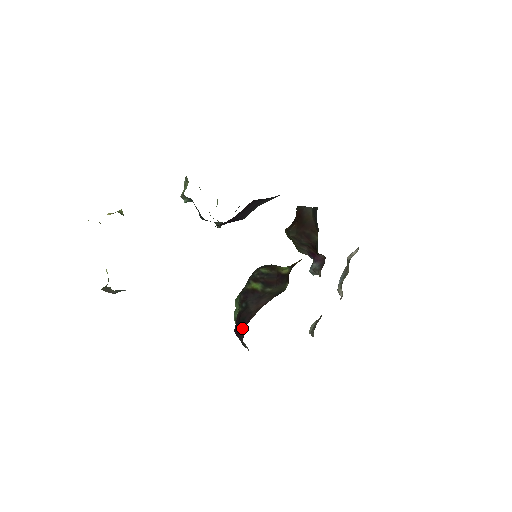
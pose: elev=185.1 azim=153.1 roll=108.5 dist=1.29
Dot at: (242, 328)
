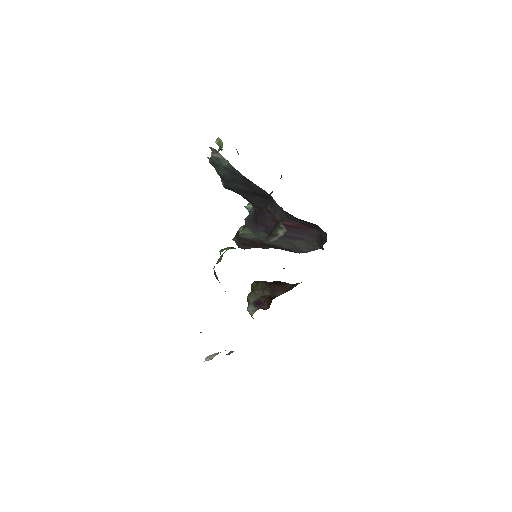
Dot at: occluded
